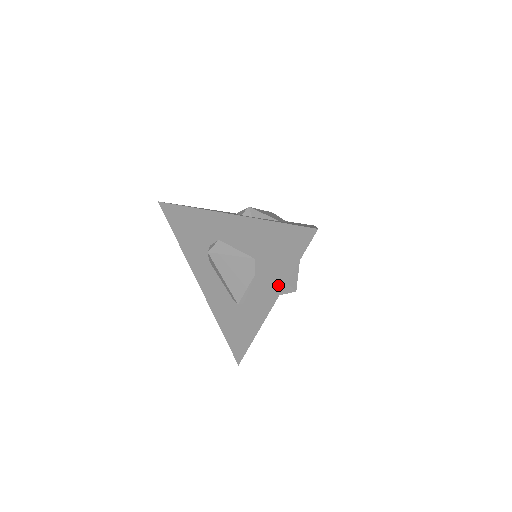
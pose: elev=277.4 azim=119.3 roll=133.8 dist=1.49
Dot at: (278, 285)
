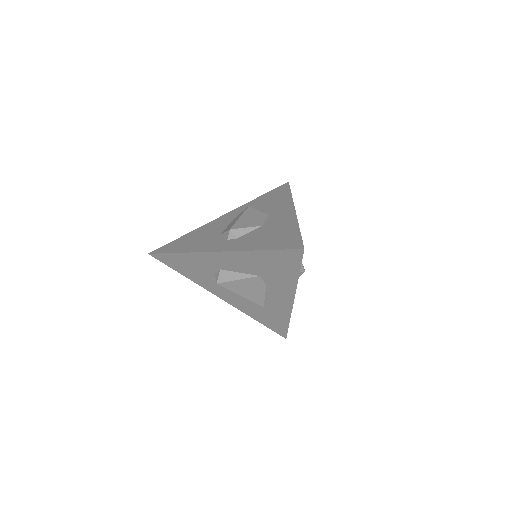
Dot at: (290, 289)
